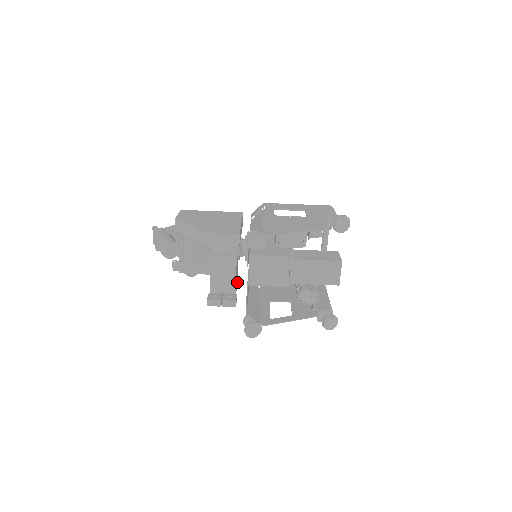
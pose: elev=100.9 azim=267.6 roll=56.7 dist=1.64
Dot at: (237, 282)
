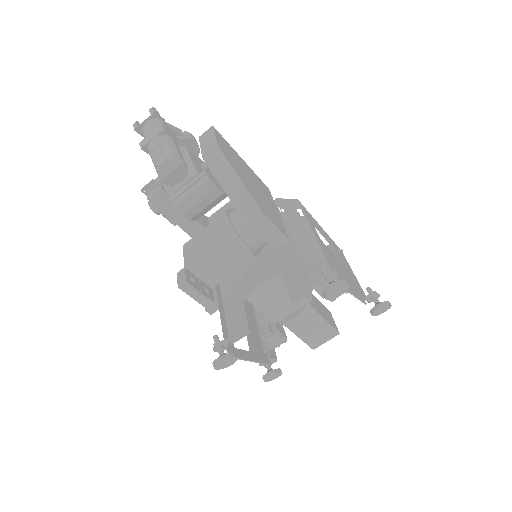
Dot at: occluded
